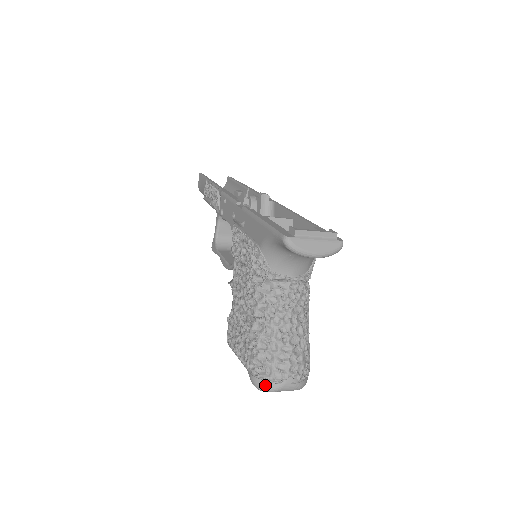
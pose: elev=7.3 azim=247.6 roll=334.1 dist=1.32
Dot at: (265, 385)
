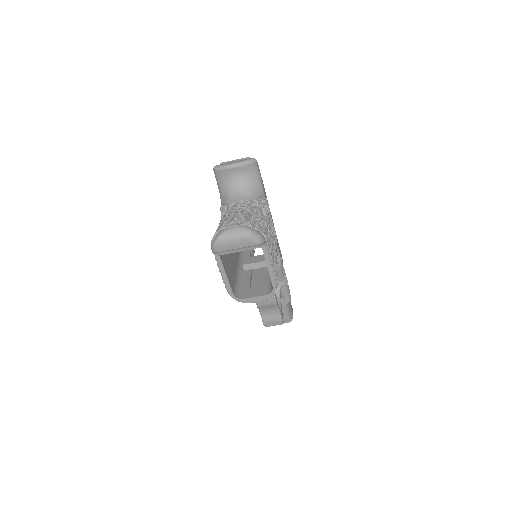
Dot at: (215, 237)
